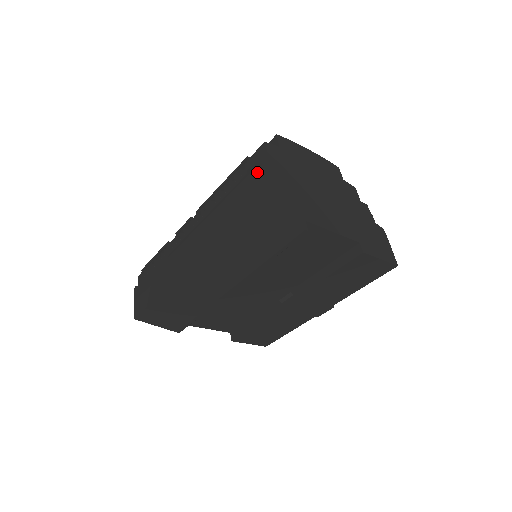
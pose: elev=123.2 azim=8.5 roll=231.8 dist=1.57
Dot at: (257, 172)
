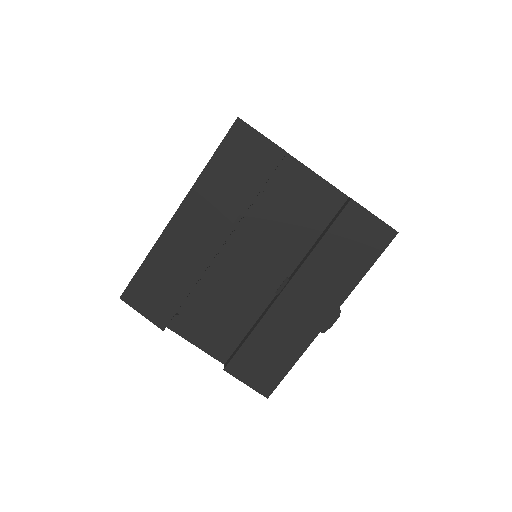
Dot at: occluded
